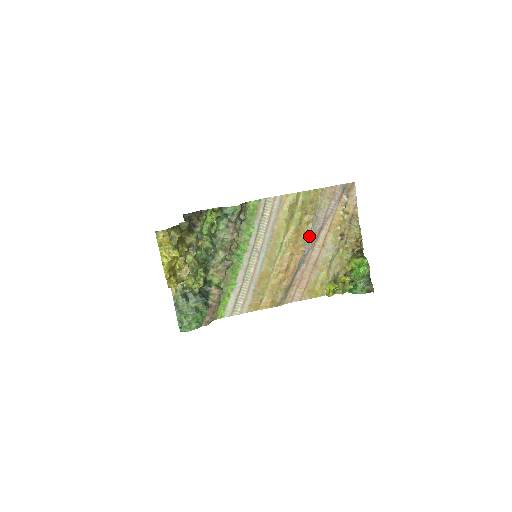
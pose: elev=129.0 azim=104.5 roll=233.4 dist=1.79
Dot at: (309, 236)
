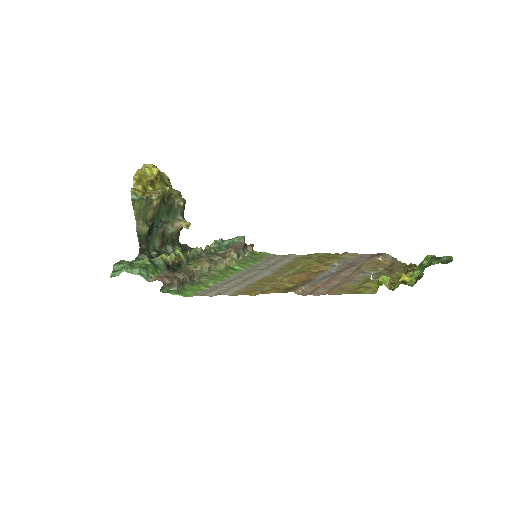
Dot at: (335, 266)
